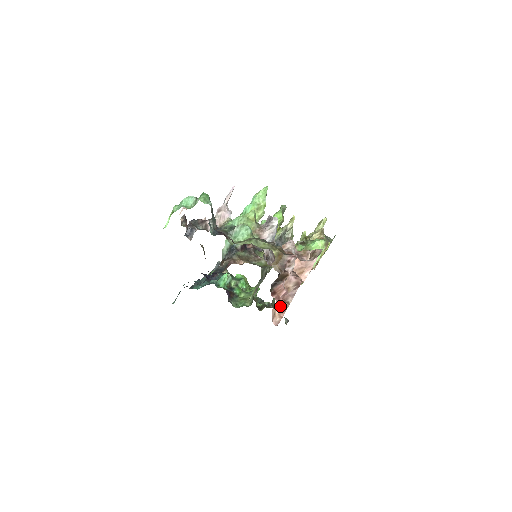
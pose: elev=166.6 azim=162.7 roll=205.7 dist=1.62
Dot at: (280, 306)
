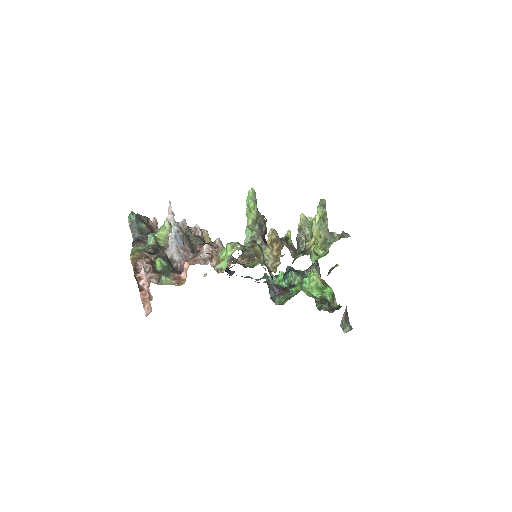
Dot at: occluded
